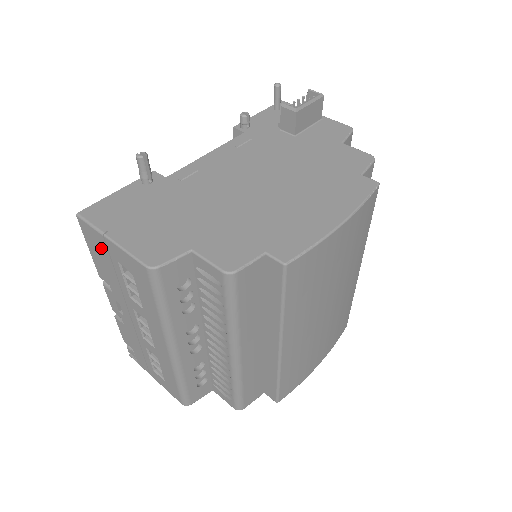
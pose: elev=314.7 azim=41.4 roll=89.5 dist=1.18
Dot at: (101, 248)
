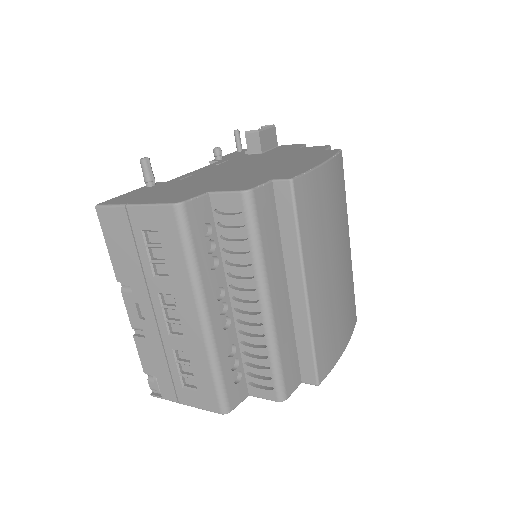
Dot at: (122, 229)
